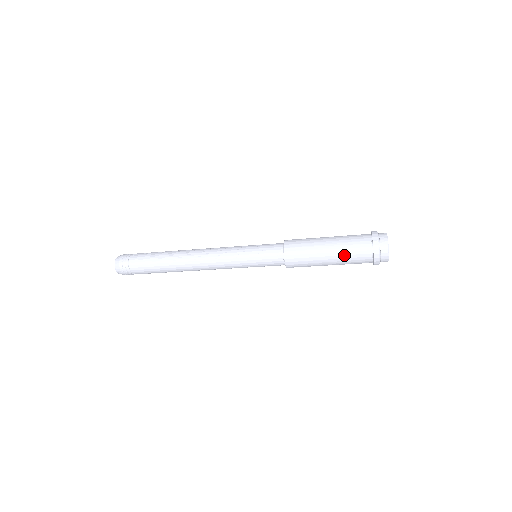
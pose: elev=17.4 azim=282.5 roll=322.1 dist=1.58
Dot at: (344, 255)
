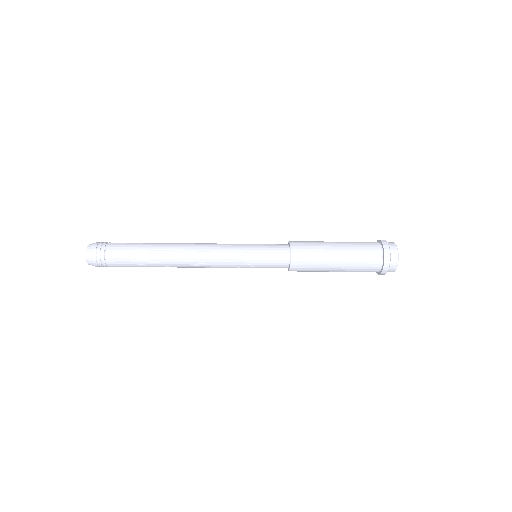
Dot at: (351, 271)
